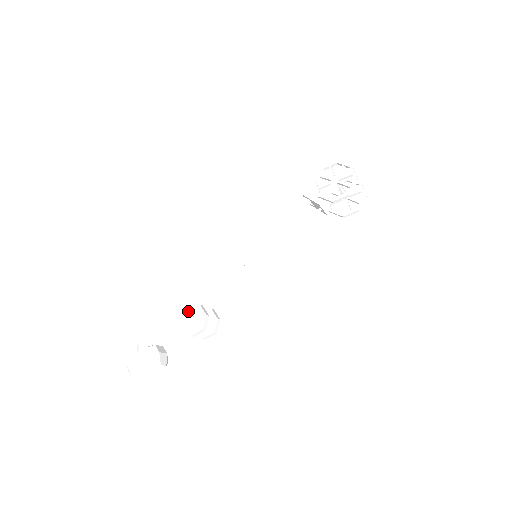
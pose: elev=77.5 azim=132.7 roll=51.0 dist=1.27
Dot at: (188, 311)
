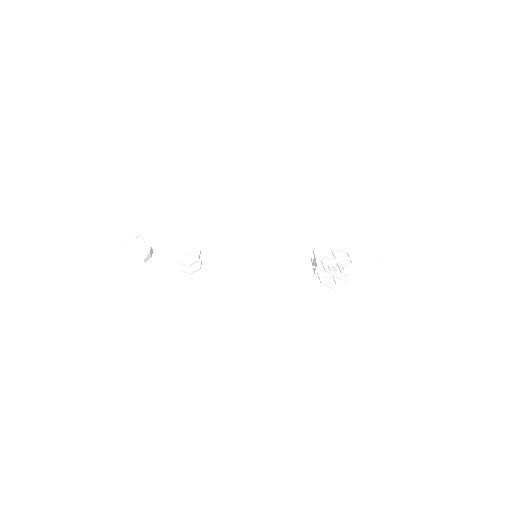
Dot at: (190, 247)
